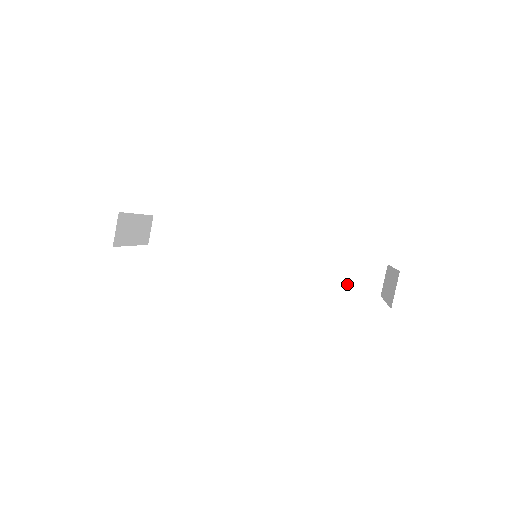
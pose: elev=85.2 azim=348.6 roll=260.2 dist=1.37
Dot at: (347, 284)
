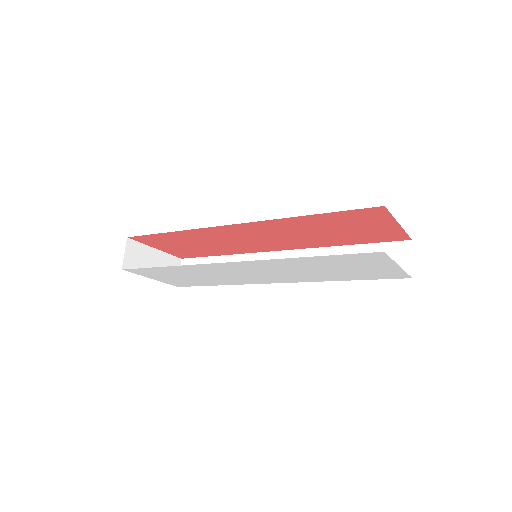
Dot at: occluded
